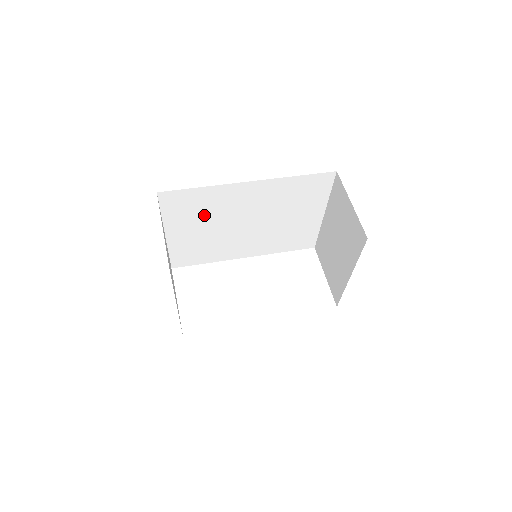
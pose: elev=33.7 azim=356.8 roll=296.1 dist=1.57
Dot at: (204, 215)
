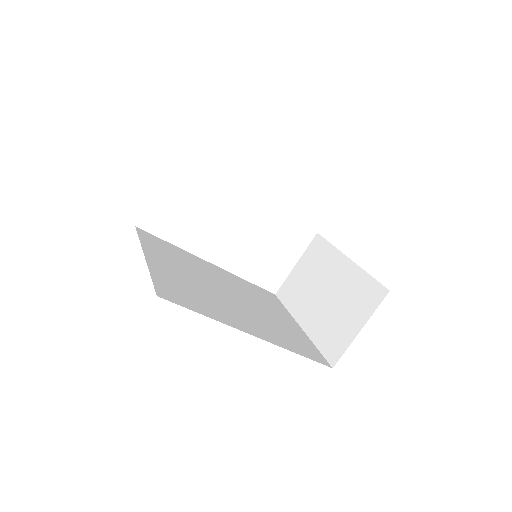
Dot at: occluded
